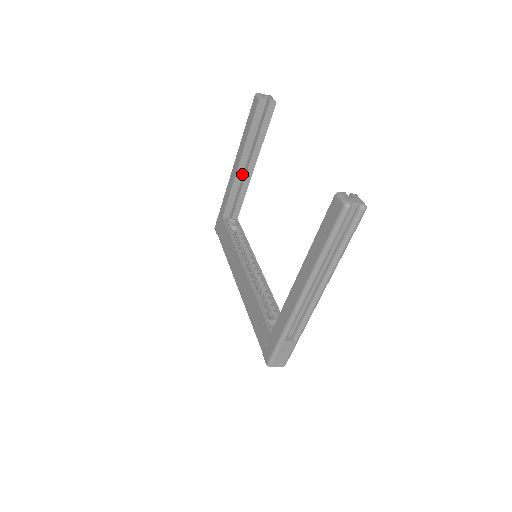
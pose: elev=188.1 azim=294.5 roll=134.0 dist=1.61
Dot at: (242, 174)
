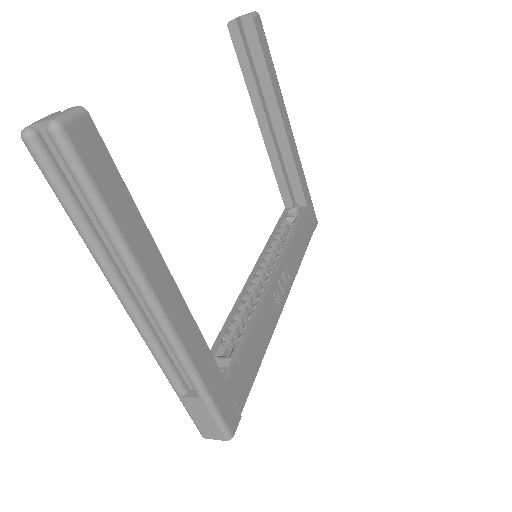
Dot at: occluded
